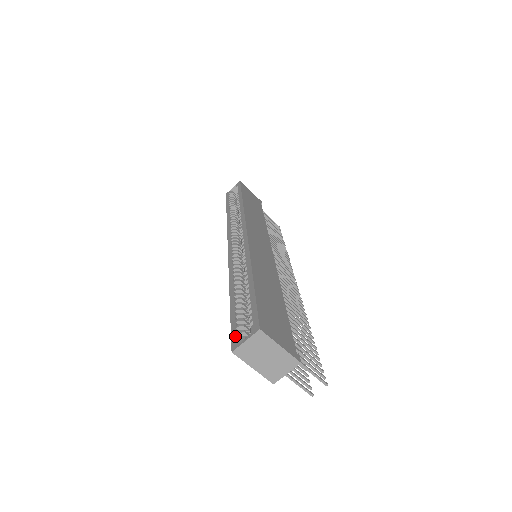
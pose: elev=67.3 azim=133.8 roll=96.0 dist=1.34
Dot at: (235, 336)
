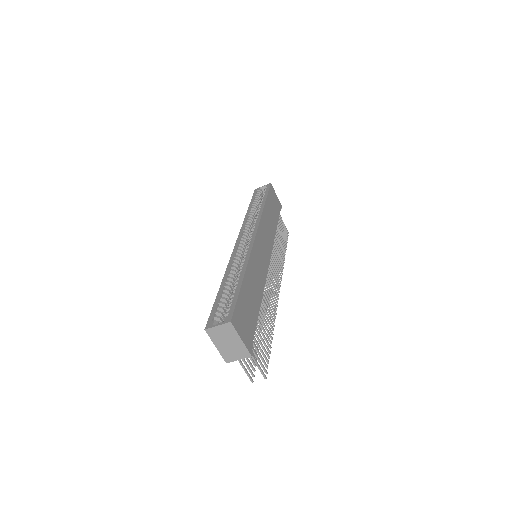
Dot at: (212, 318)
